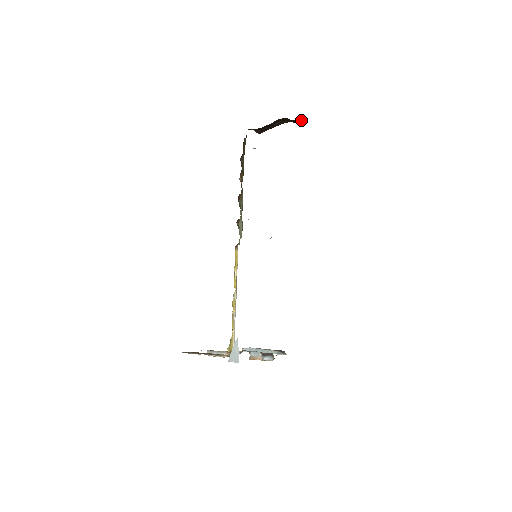
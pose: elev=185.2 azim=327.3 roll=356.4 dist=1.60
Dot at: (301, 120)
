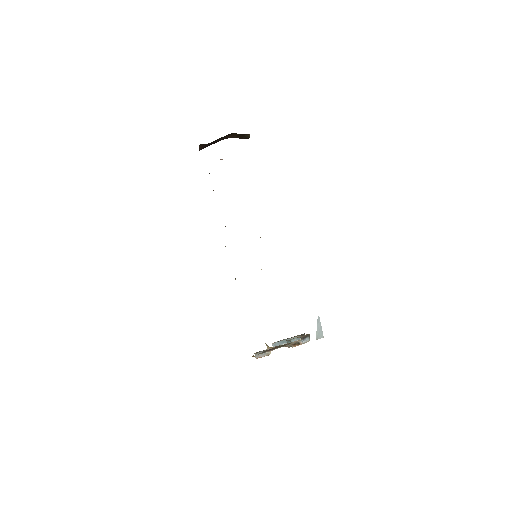
Dot at: (248, 134)
